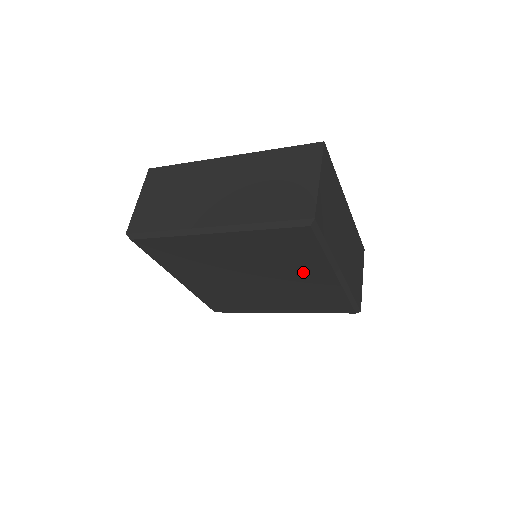
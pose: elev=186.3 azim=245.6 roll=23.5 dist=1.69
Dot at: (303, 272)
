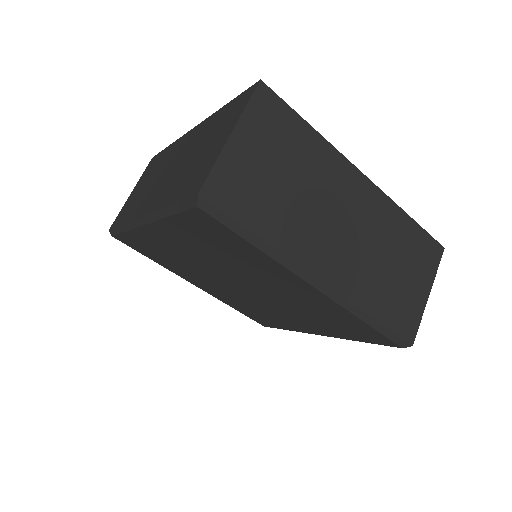
Dot at: (273, 278)
